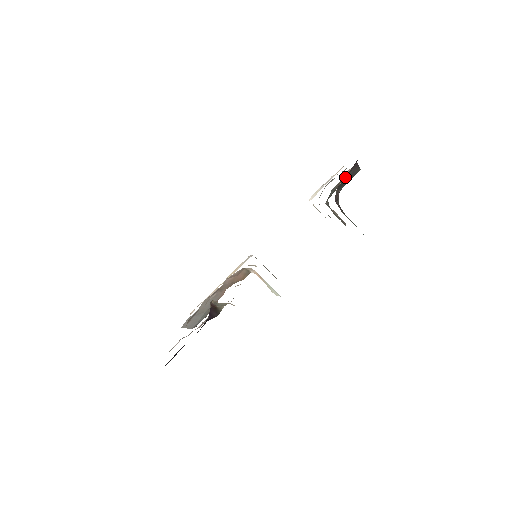
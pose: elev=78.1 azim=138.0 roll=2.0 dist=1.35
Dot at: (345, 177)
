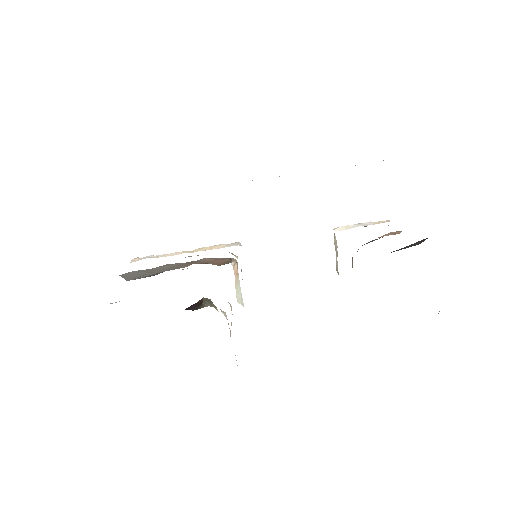
Dot at: occluded
